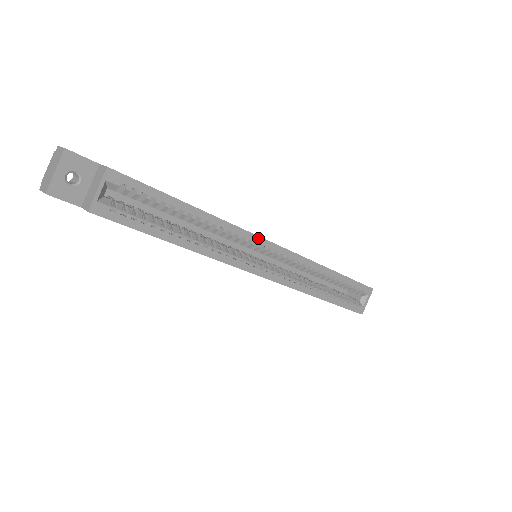
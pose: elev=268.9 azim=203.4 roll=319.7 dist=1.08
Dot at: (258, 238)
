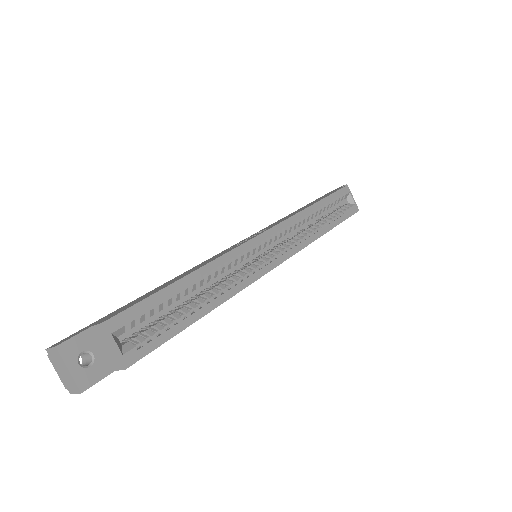
Dot at: (247, 244)
